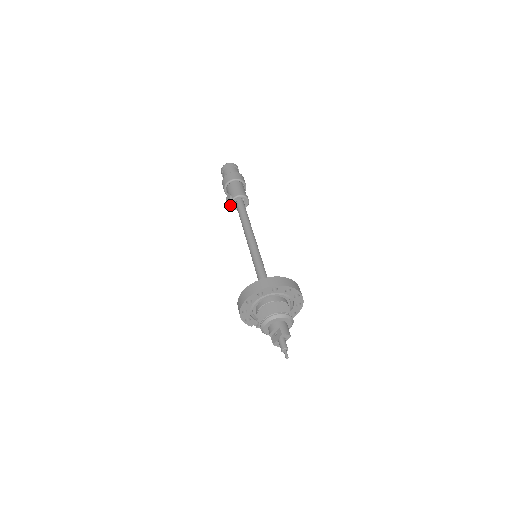
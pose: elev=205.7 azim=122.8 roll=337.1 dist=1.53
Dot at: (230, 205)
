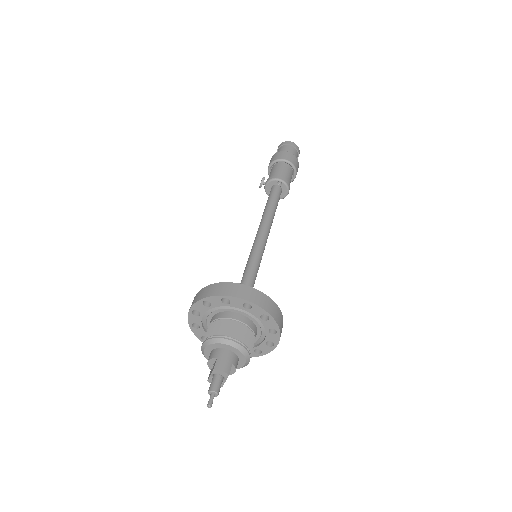
Dot at: (265, 191)
